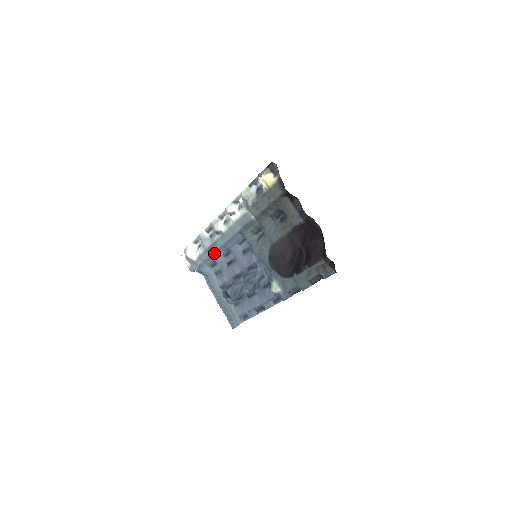
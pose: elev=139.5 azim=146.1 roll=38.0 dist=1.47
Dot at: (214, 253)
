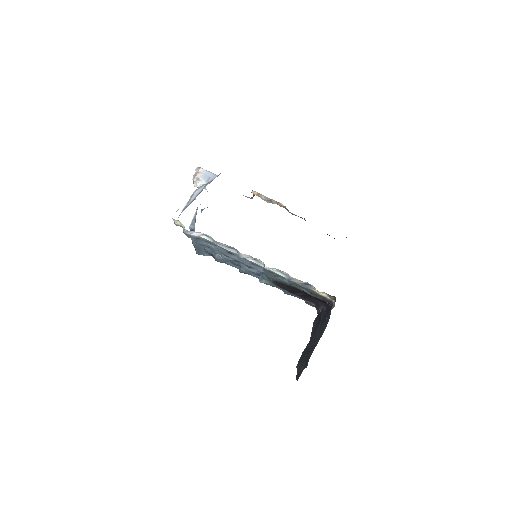
Dot at: occluded
